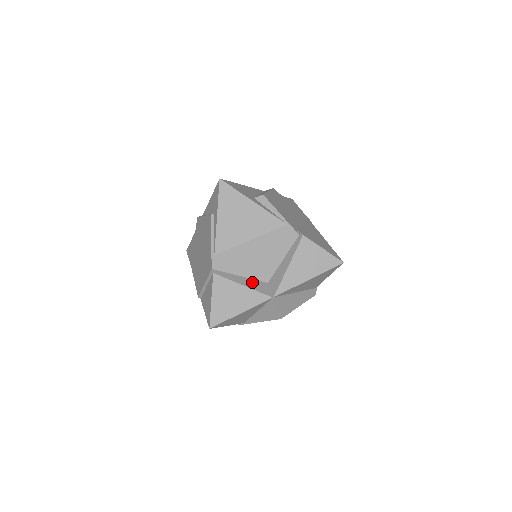
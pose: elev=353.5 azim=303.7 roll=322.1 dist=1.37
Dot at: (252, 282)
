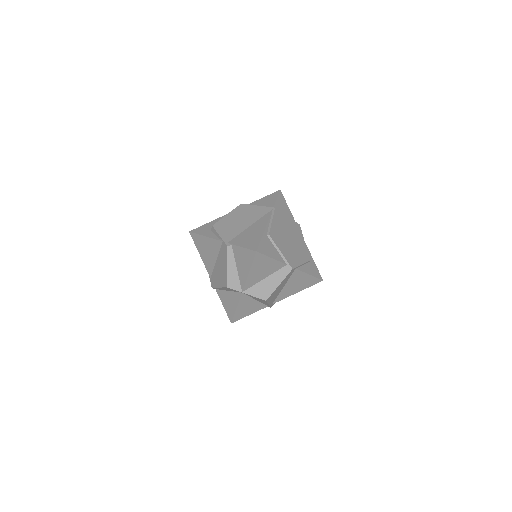
Dot at: (225, 289)
